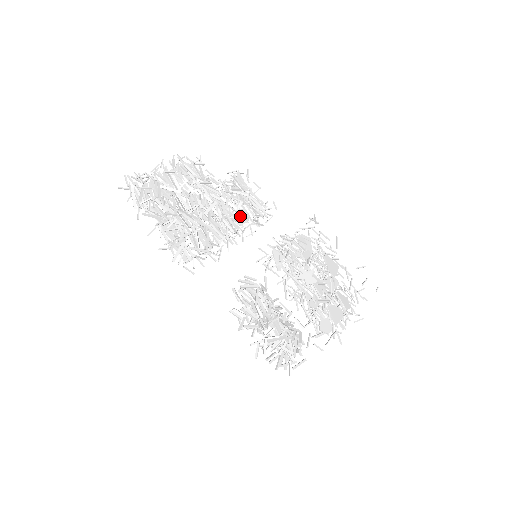
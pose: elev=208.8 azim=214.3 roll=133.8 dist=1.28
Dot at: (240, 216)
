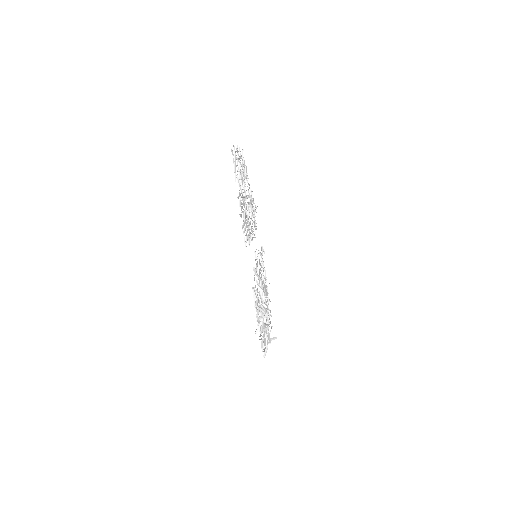
Dot at: occluded
